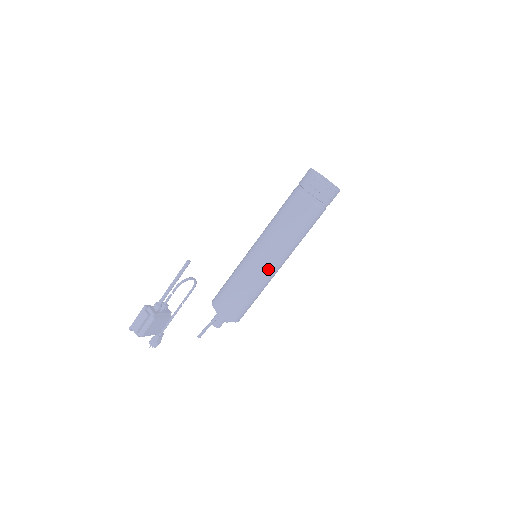
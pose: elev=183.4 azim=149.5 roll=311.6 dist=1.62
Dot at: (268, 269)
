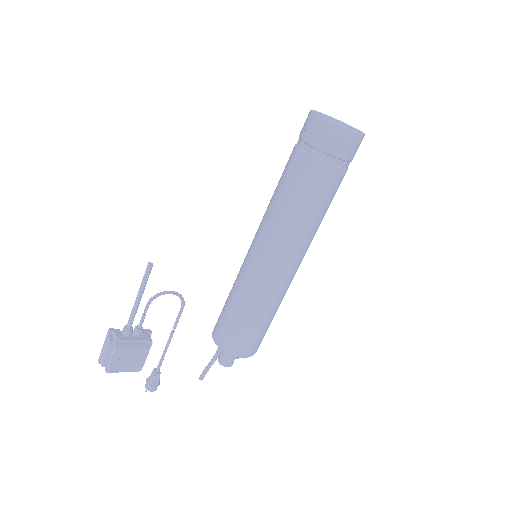
Dot at: (268, 273)
